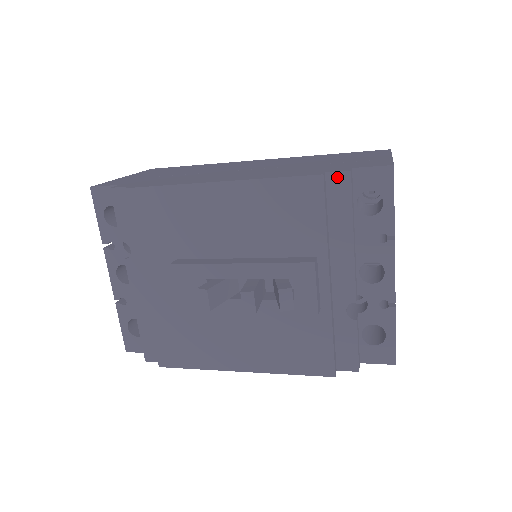
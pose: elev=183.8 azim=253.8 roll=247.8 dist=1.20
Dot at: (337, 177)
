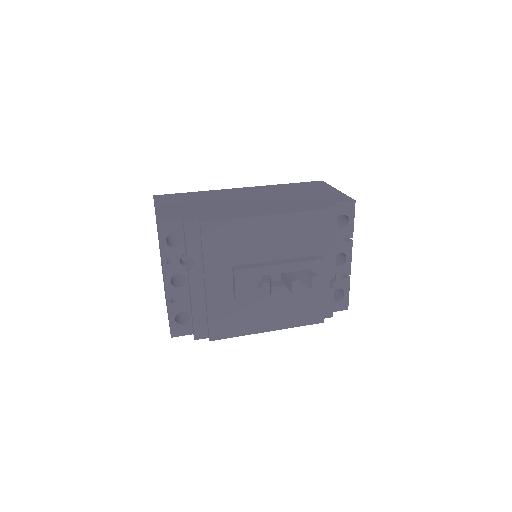
Dot at: (331, 209)
